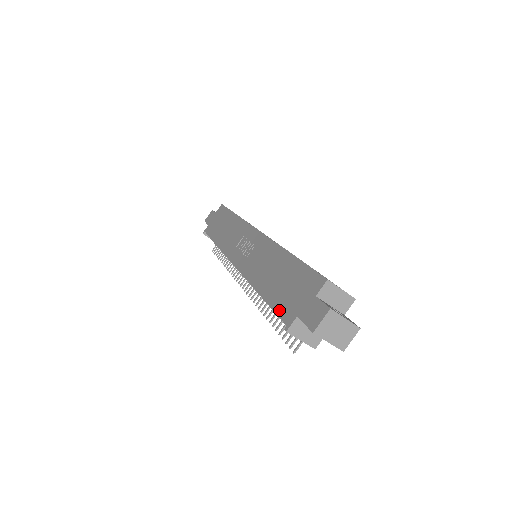
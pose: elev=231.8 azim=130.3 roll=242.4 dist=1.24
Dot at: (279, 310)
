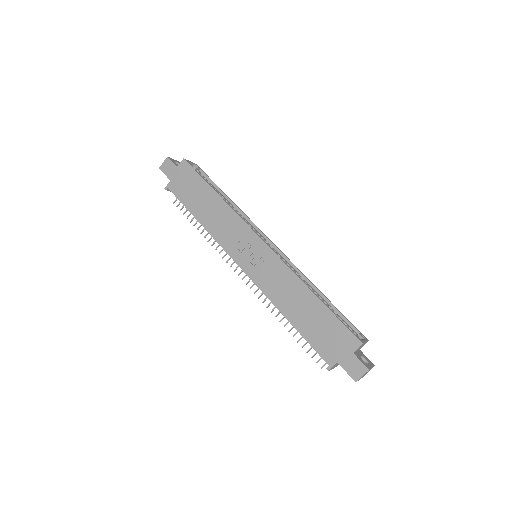
Dot at: (317, 349)
